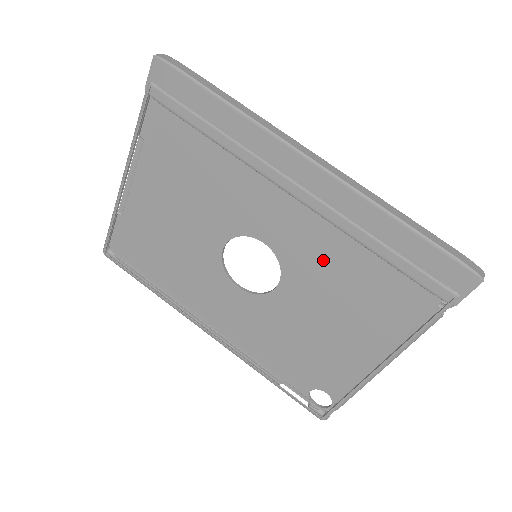
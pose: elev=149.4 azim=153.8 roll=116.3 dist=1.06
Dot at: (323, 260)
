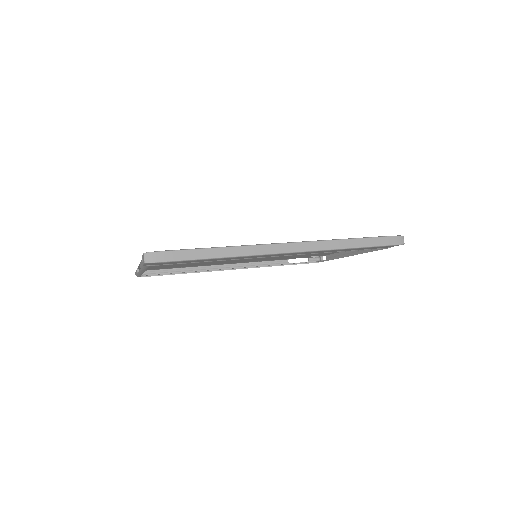
Dot at: occluded
